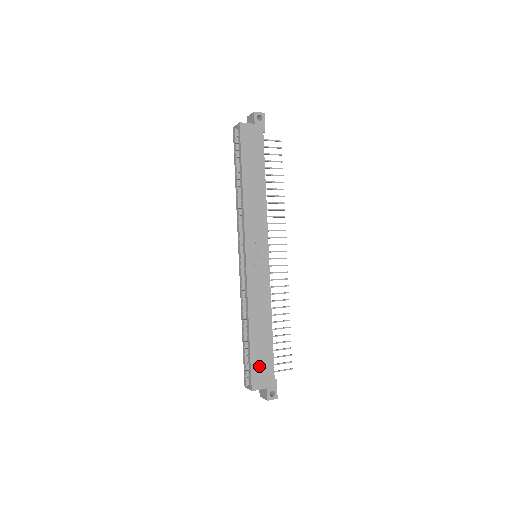
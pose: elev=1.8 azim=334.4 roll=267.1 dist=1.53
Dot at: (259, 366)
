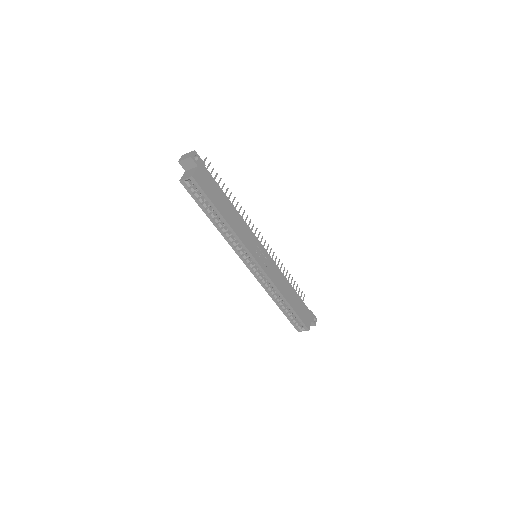
Dot at: (303, 315)
